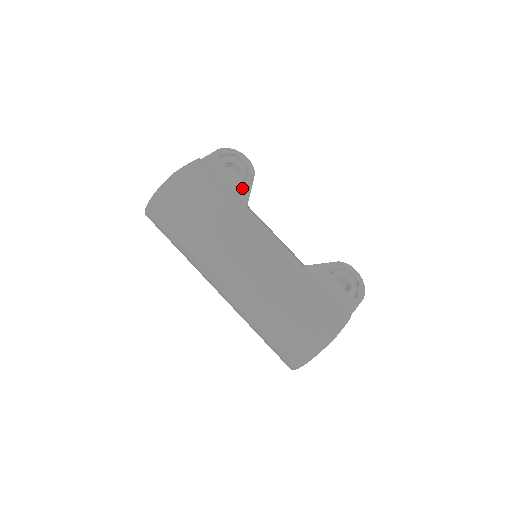
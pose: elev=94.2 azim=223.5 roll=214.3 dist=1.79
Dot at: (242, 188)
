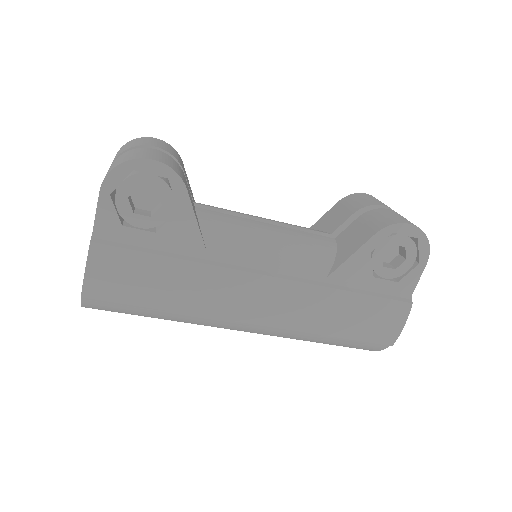
Dot at: (182, 229)
